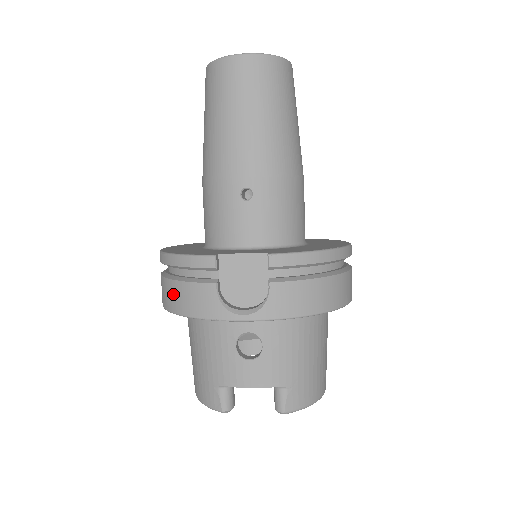
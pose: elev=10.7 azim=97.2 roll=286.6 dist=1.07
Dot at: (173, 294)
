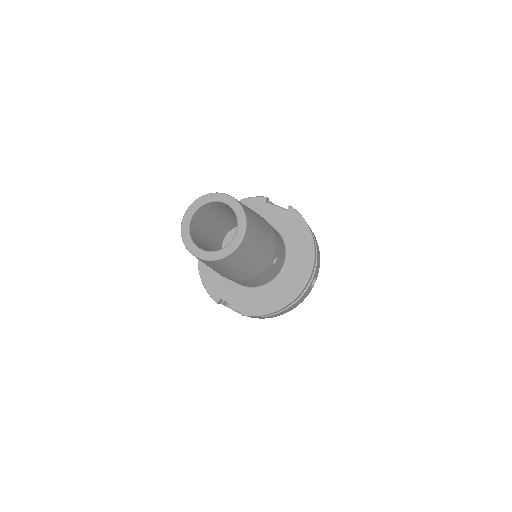
Dot at: occluded
